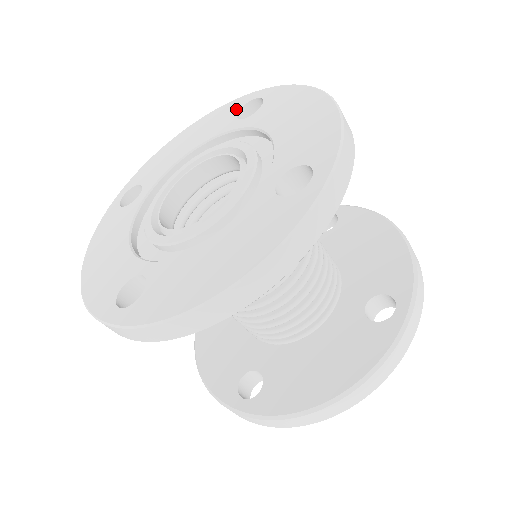
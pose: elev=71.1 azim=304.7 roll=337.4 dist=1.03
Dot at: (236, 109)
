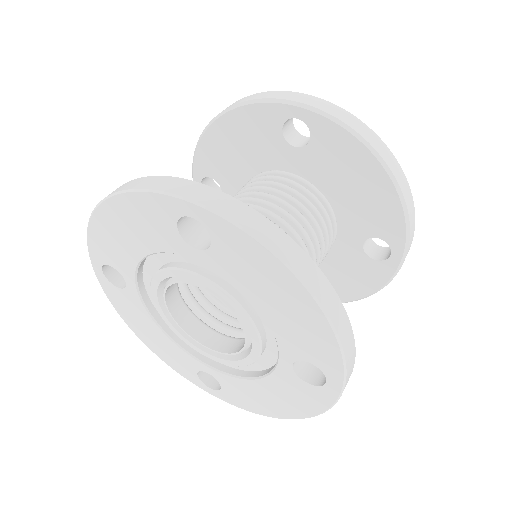
Dot at: (169, 220)
